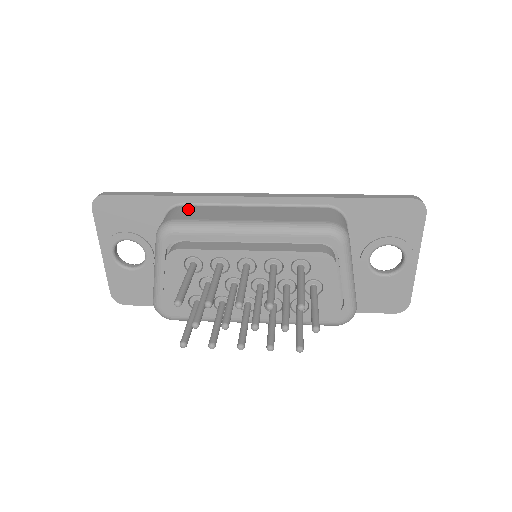
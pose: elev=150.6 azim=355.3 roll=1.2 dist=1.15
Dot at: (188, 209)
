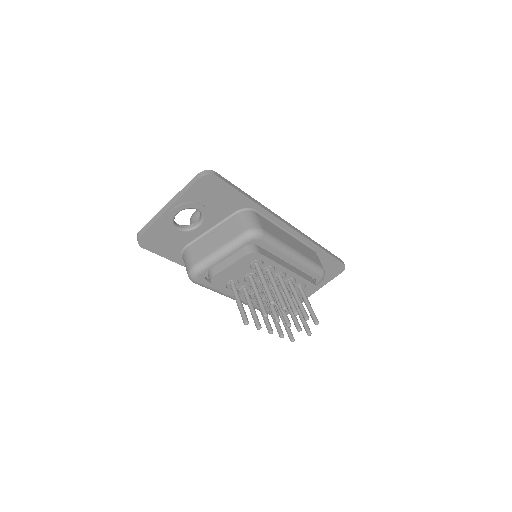
Dot at: (261, 219)
